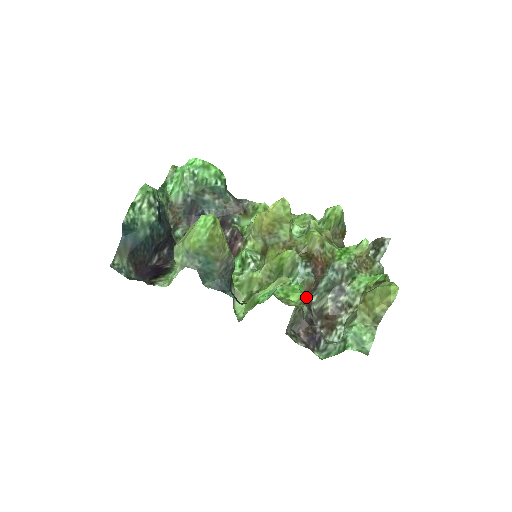
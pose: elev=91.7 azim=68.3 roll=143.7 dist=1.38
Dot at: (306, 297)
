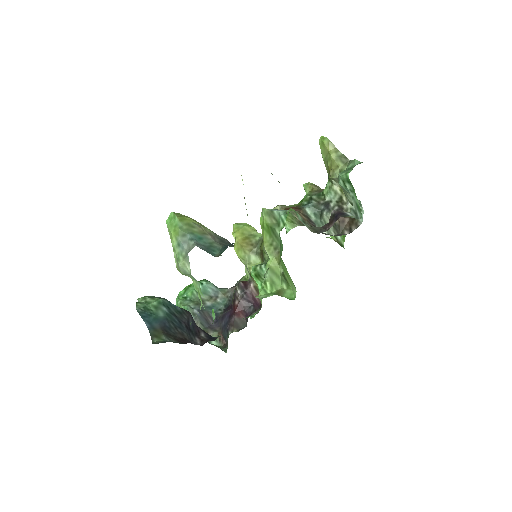
Dot at: occluded
